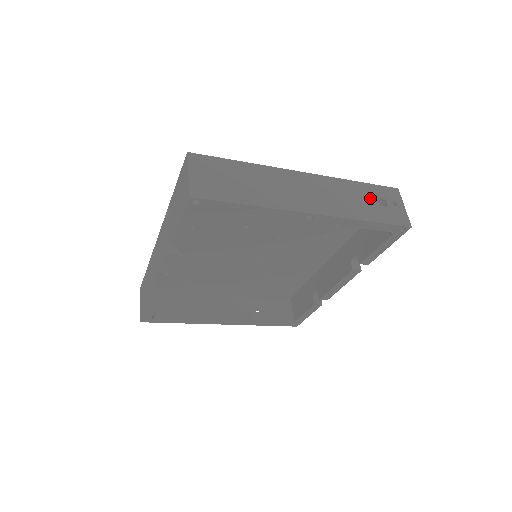
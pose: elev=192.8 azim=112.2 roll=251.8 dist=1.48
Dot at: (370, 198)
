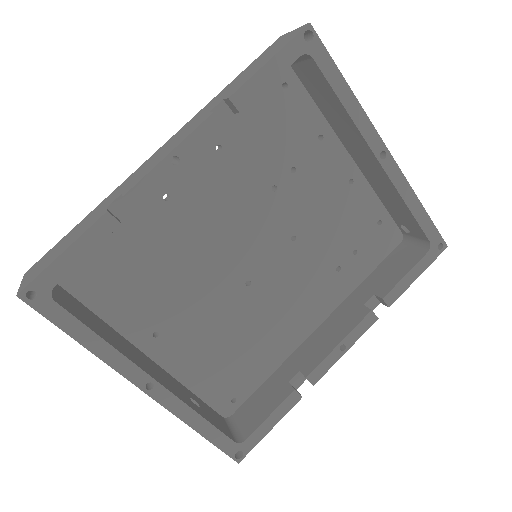
Dot at: occluded
